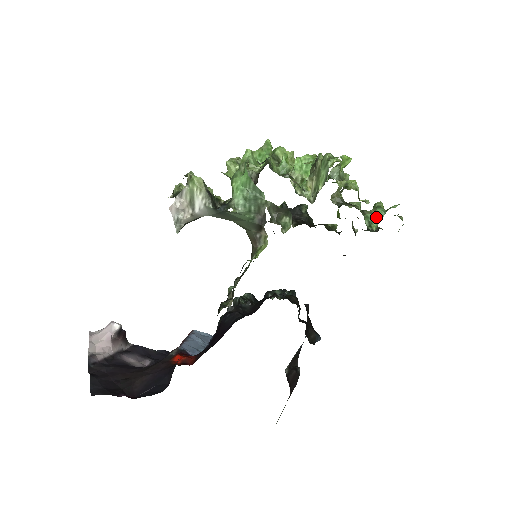
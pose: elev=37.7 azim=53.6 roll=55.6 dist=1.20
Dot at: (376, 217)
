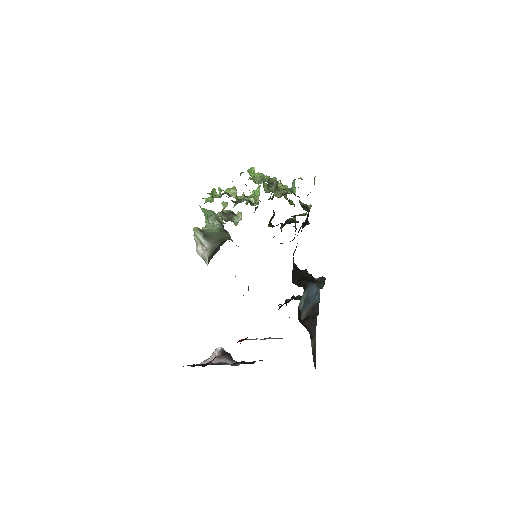
Dot at: (293, 186)
